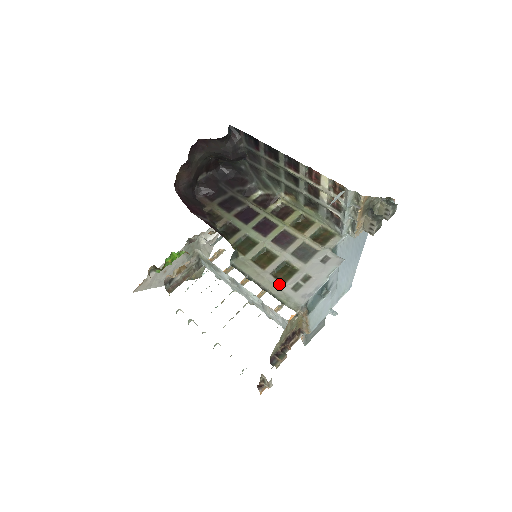
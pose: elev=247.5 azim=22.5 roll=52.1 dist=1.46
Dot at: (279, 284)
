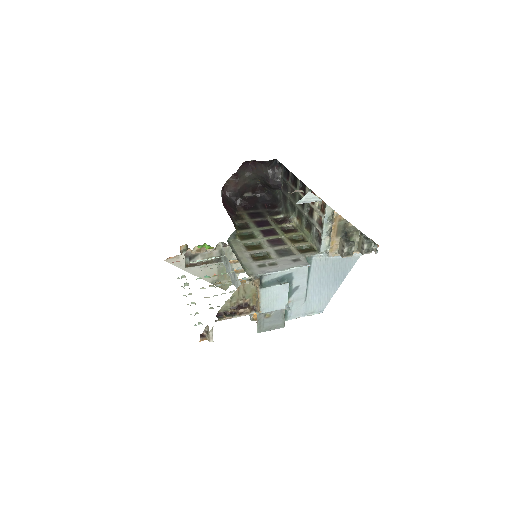
Dot at: (251, 260)
